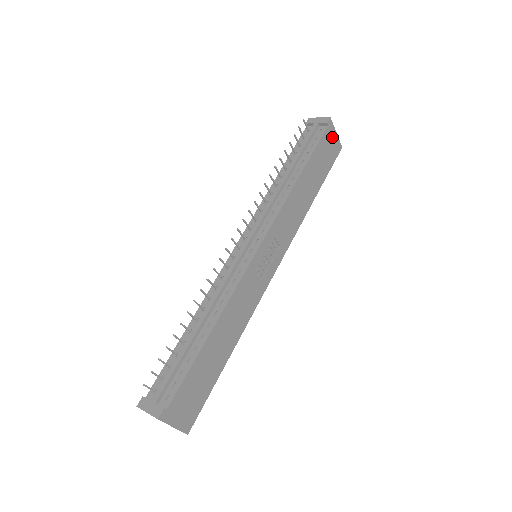
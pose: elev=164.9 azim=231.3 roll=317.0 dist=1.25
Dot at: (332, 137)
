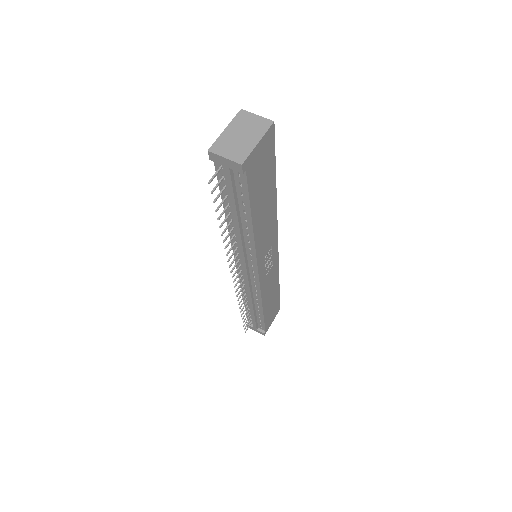
Dot at: (257, 155)
